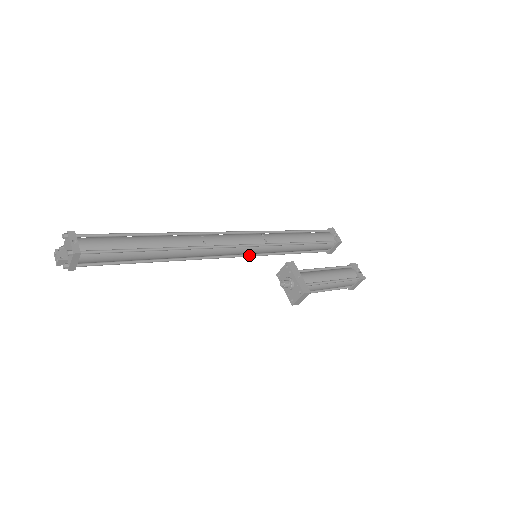
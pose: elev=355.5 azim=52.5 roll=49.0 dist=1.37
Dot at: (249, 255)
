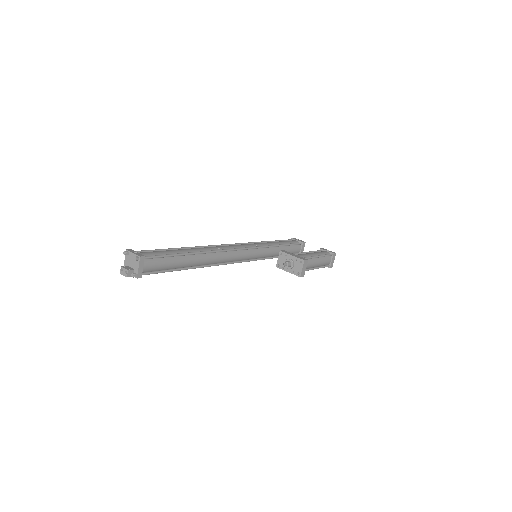
Dot at: (250, 260)
